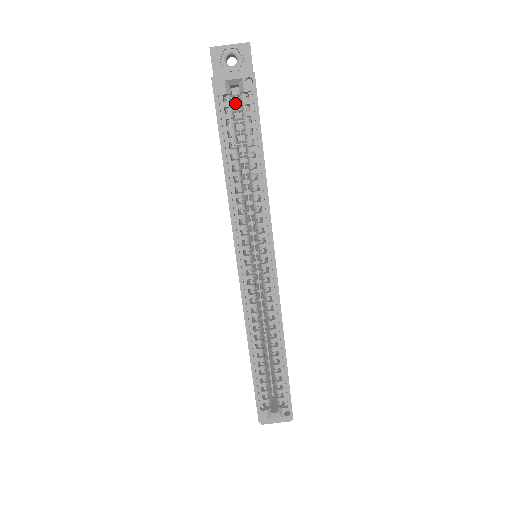
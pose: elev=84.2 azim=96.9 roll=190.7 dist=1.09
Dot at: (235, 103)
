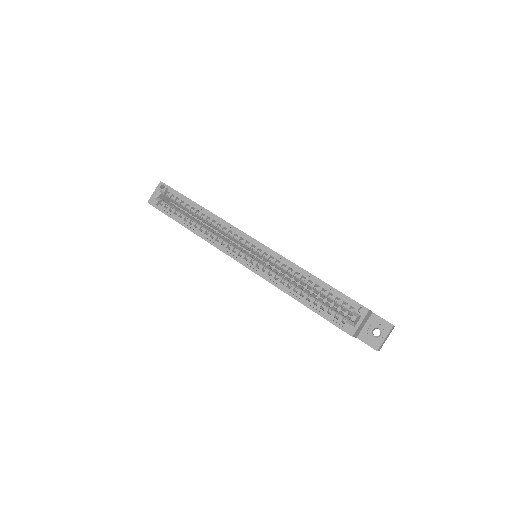
Dot at: (176, 206)
